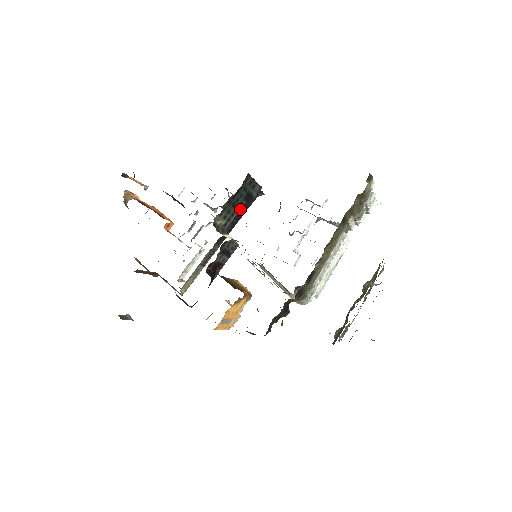
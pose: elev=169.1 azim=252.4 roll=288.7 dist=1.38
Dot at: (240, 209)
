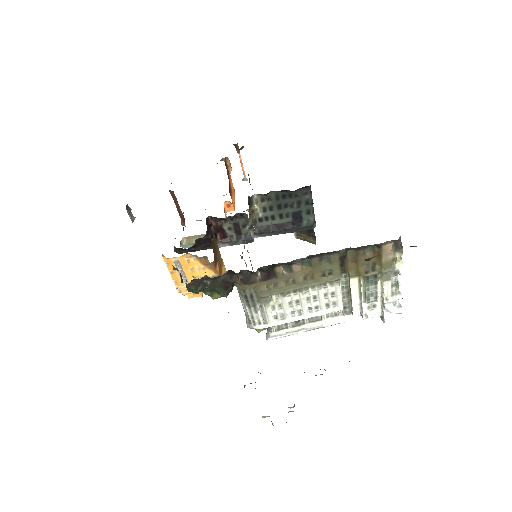
Dot at: (283, 222)
